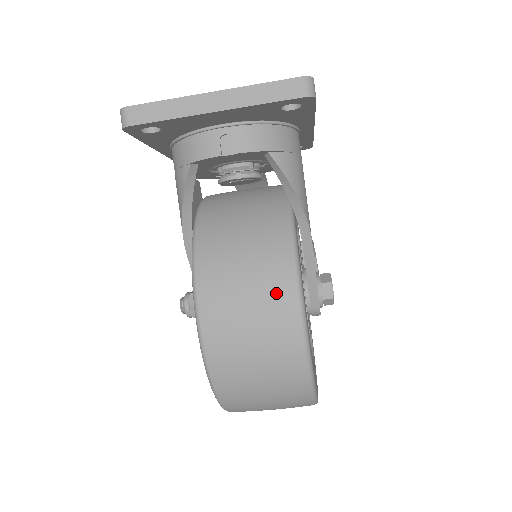
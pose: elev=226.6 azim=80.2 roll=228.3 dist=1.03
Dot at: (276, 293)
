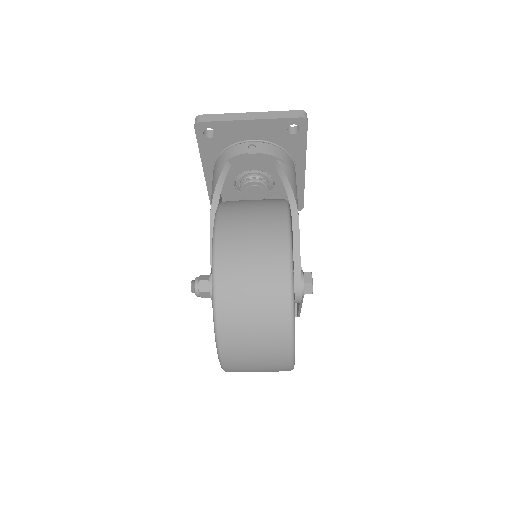
Dot at: (273, 224)
